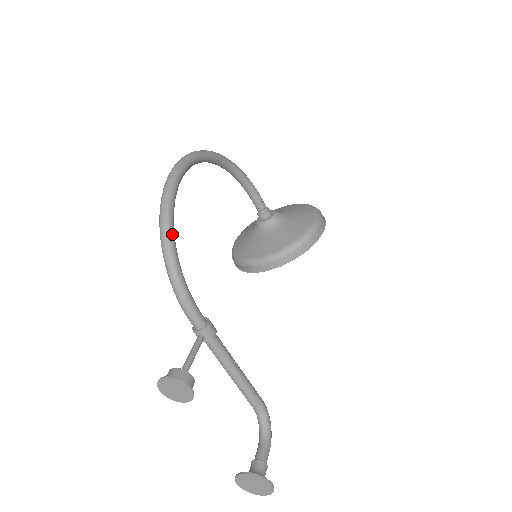
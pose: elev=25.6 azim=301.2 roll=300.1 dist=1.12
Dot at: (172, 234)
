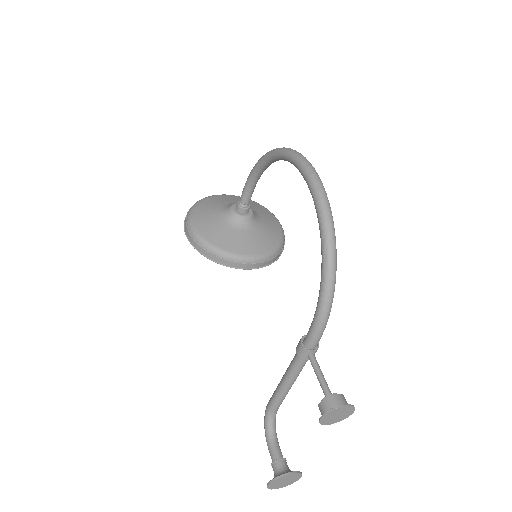
Dot at: (336, 256)
